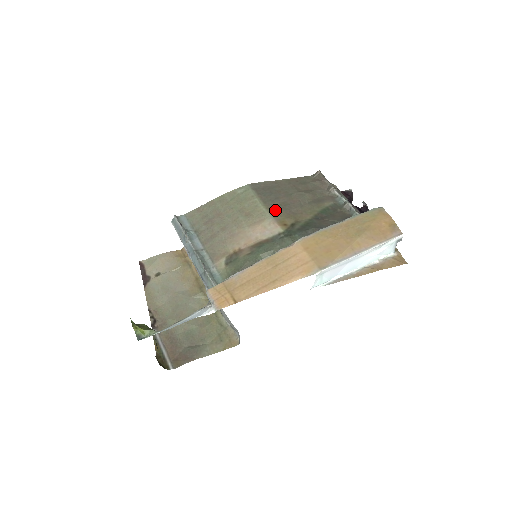
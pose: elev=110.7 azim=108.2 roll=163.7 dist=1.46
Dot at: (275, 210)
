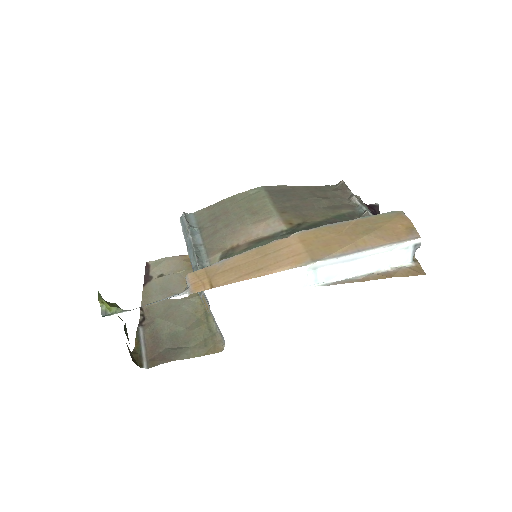
Dot at: (284, 210)
